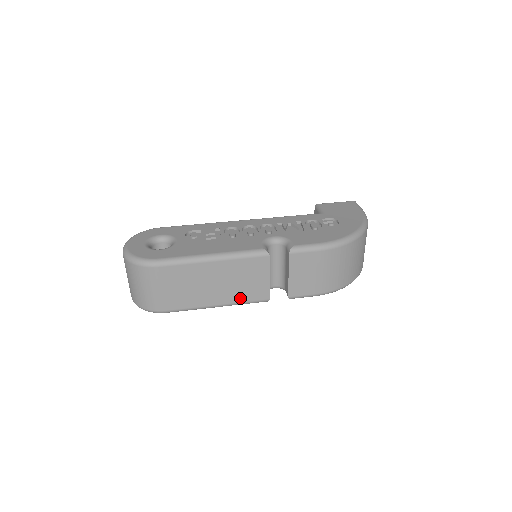
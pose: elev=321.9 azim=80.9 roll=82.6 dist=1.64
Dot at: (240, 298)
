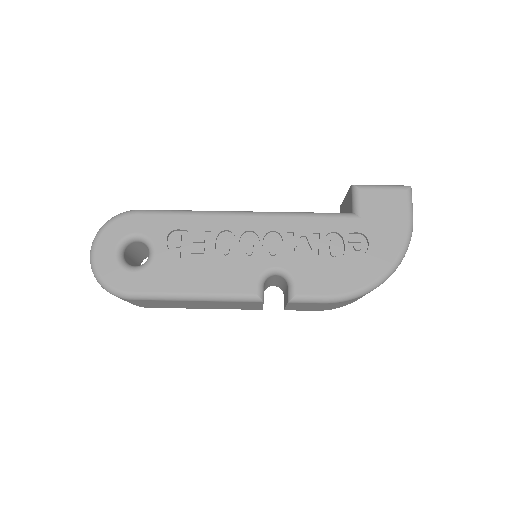
Dot at: (229, 308)
